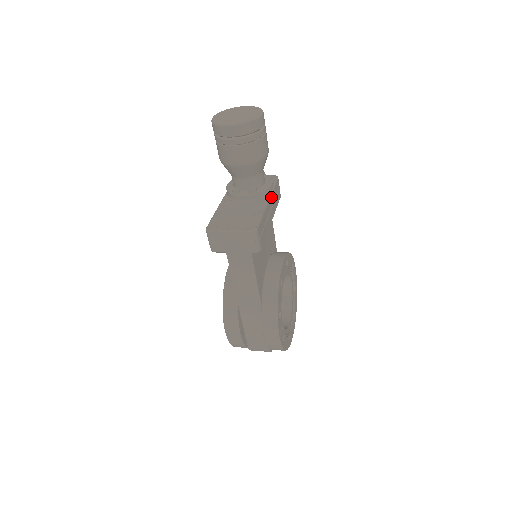
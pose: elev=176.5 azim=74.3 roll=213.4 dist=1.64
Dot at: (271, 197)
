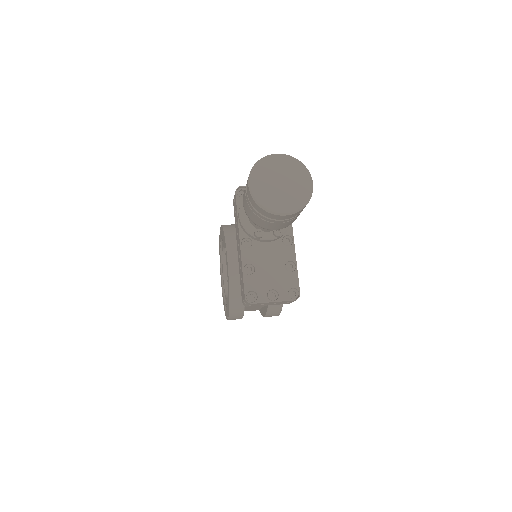
Dot at: (292, 229)
